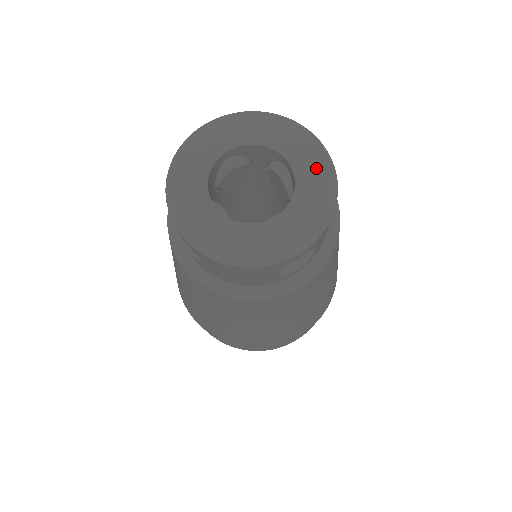
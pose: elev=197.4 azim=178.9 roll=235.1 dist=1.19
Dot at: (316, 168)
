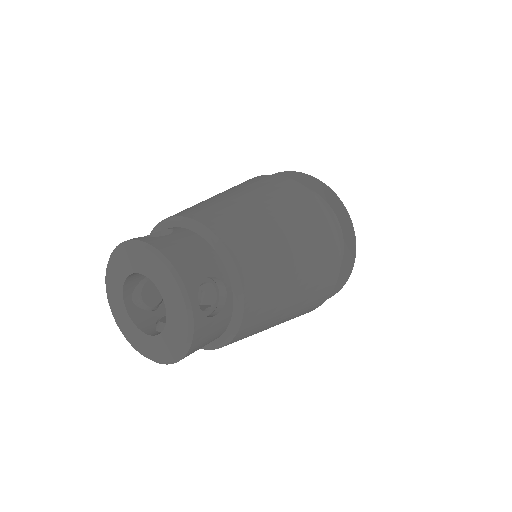
Dot at: (179, 326)
